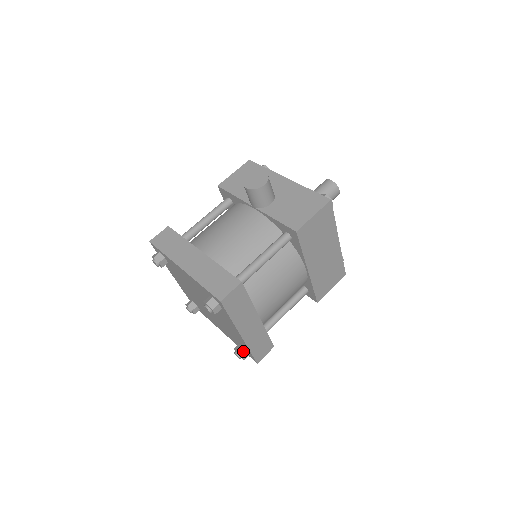
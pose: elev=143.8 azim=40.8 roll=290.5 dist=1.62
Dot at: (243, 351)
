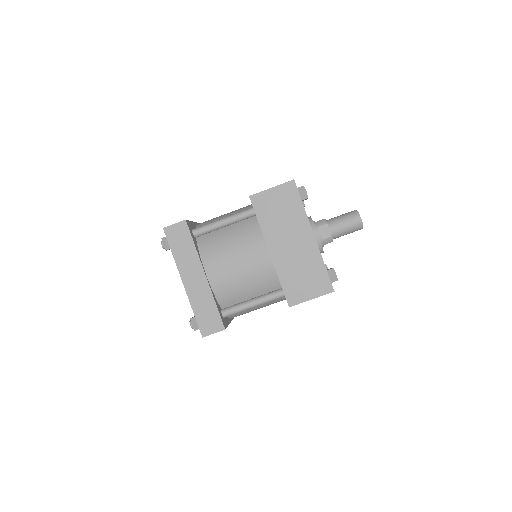
Dot at: occluded
